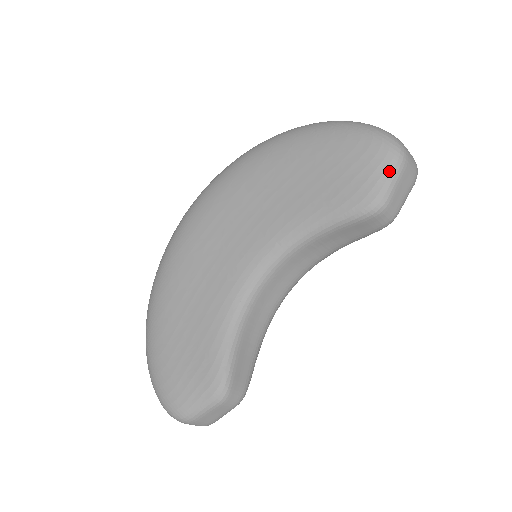
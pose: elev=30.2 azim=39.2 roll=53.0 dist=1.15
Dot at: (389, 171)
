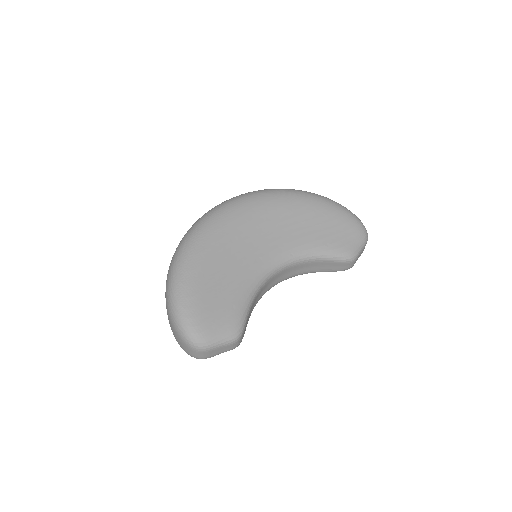
Dot at: (362, 243)
